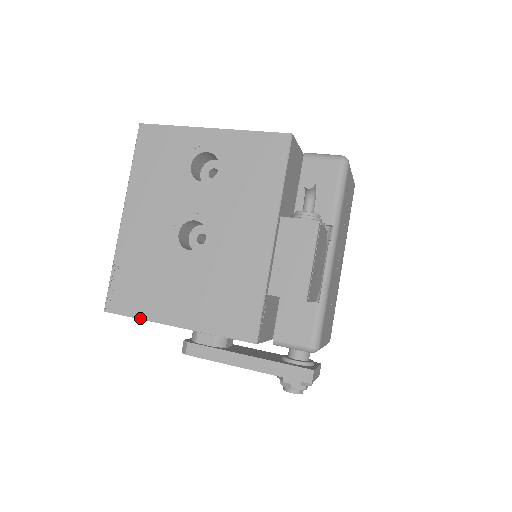
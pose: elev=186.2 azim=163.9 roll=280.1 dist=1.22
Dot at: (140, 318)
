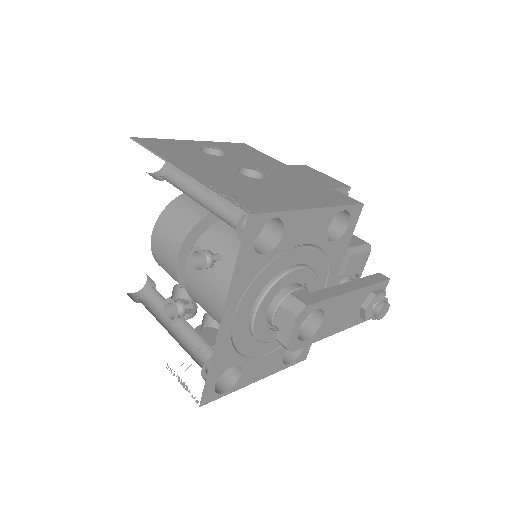
Dot at: (284, 210)
